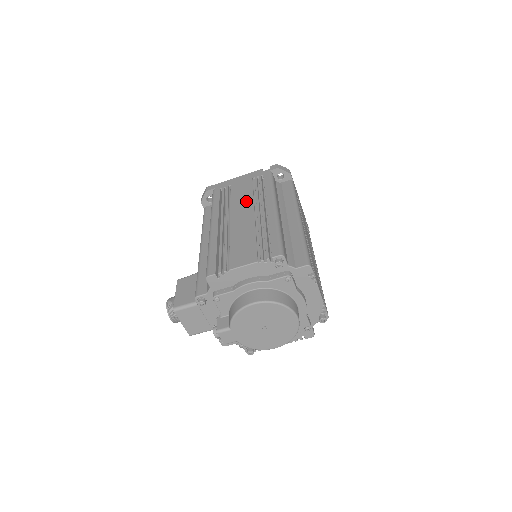
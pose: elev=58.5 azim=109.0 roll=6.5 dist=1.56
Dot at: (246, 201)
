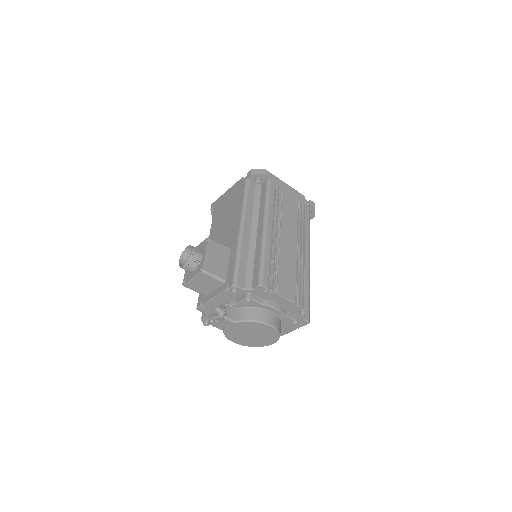
Dot at: (293, 224)
